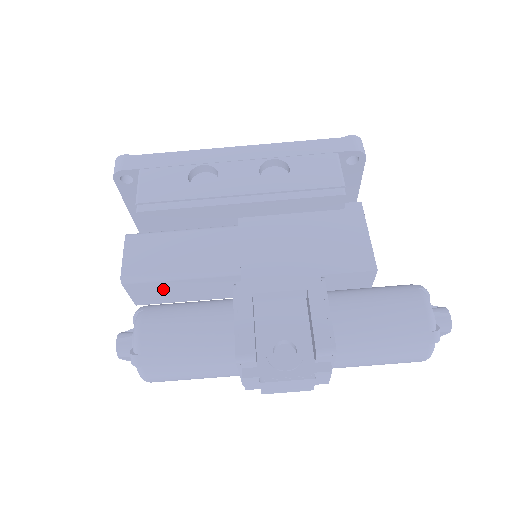
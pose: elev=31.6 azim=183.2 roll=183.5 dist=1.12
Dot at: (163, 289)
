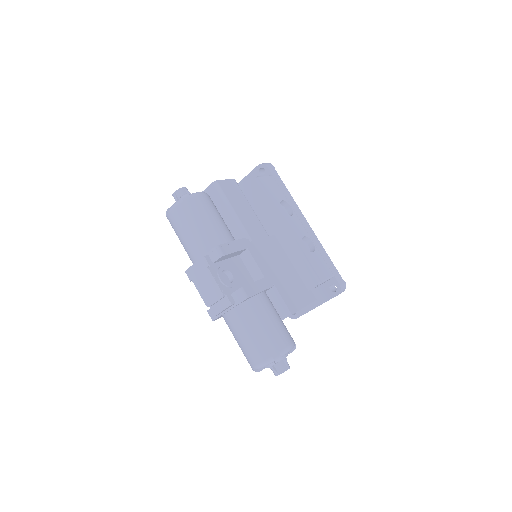
Dot at: (217, 207)
